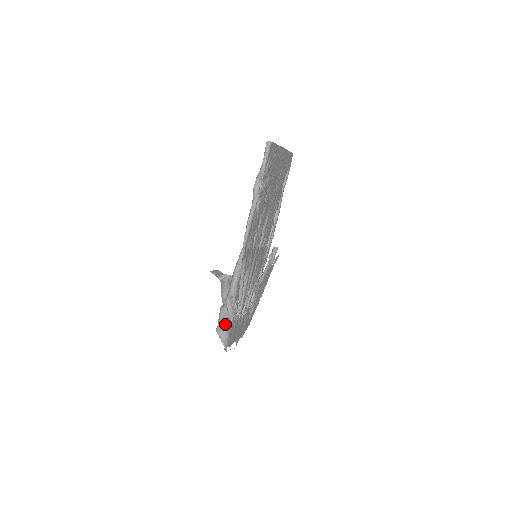
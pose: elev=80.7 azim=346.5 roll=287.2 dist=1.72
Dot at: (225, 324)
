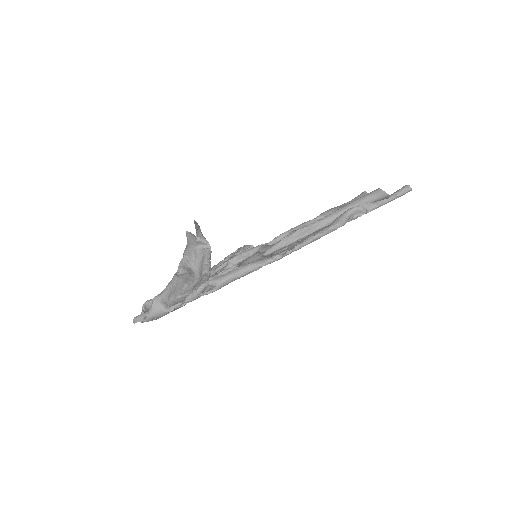
Dot at: (170, 300)
